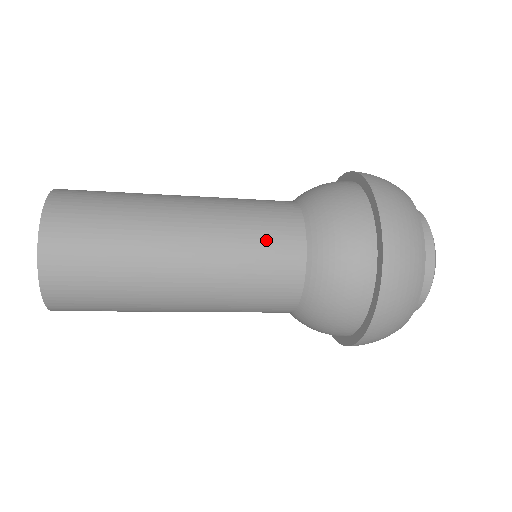
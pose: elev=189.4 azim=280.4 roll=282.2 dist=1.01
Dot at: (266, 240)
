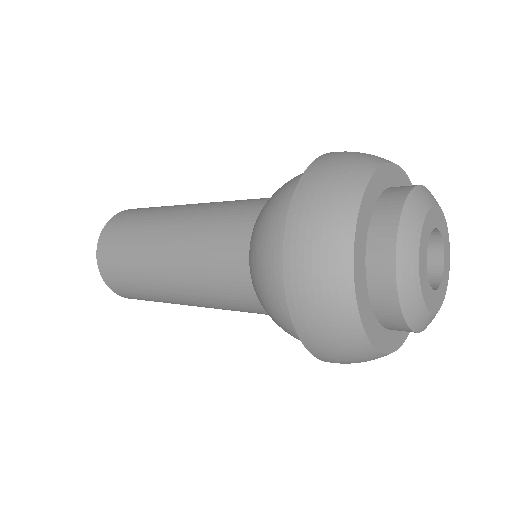
Dot at: (217, 251)
